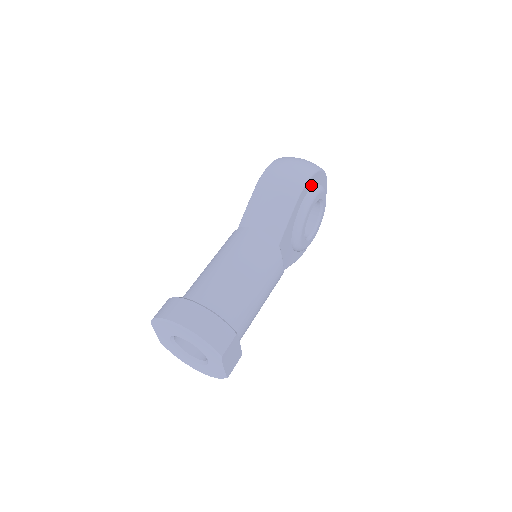
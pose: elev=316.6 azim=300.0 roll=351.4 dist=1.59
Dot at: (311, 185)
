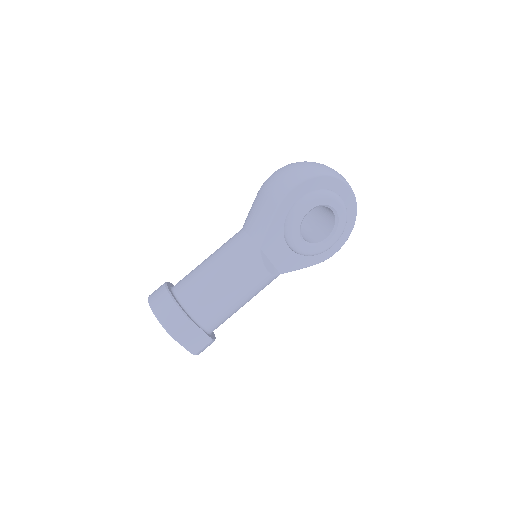
Dot at: (305, 191)
